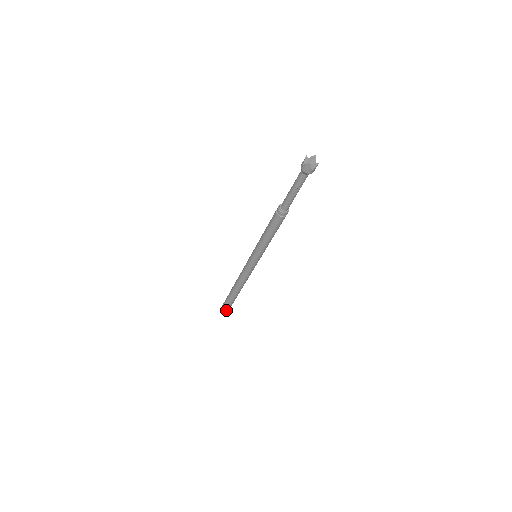
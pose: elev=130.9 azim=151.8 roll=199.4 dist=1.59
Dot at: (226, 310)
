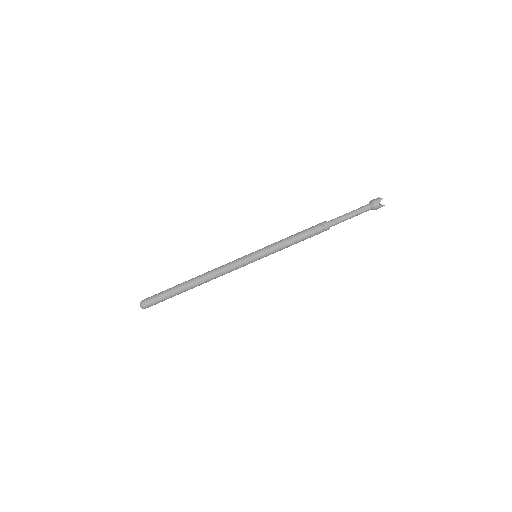
Dot at: occluded
